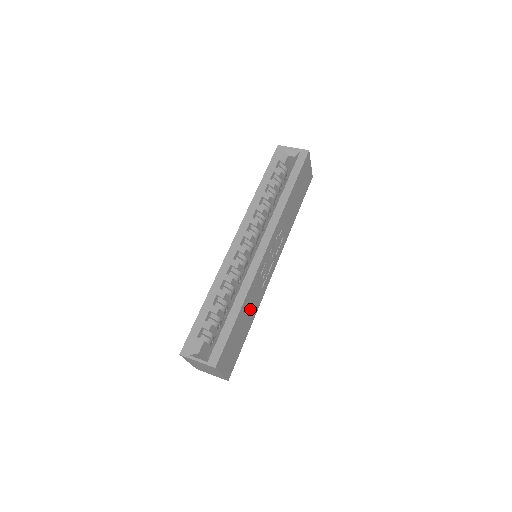
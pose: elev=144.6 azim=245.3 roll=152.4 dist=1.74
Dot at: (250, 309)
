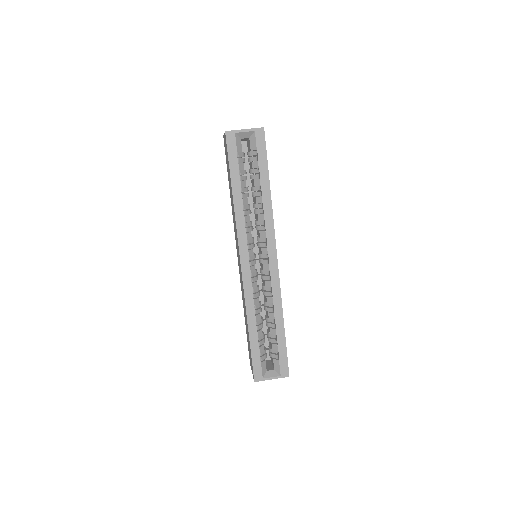
Dot at: occluded
